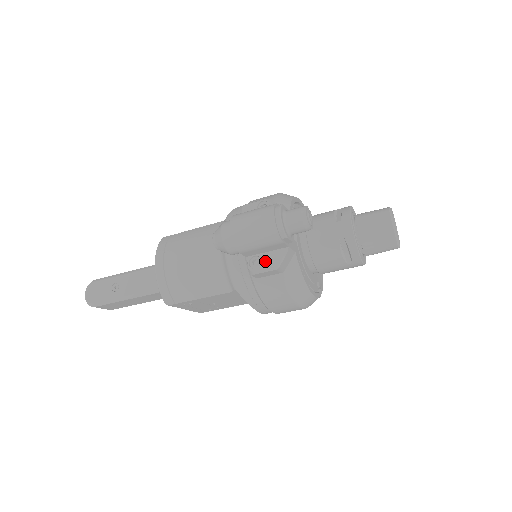
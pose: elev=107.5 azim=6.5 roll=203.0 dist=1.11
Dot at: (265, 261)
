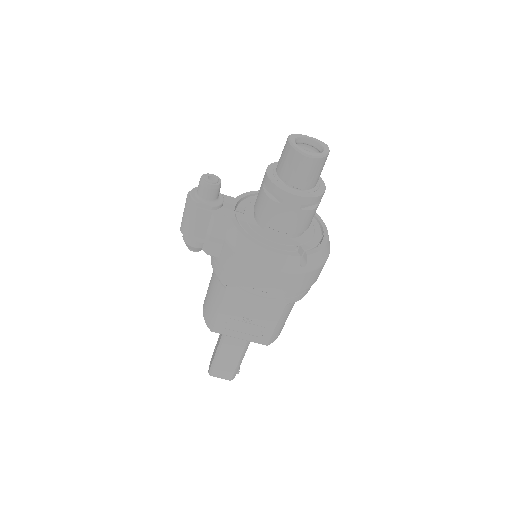
Dot at: (206, 235)
